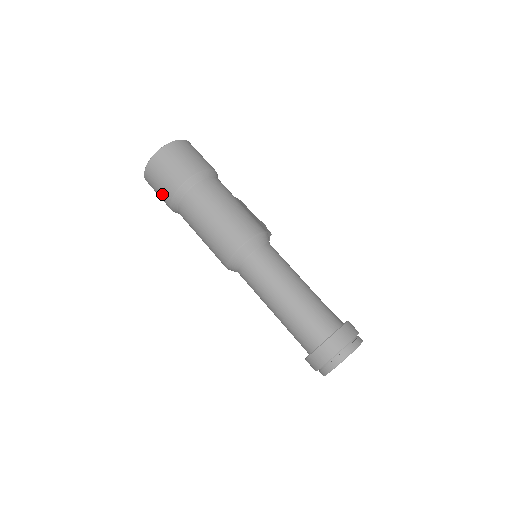
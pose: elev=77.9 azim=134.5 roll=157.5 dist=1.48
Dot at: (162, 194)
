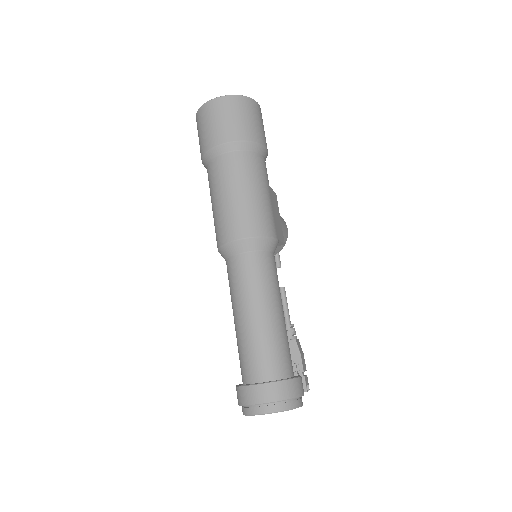
Dot at: (201, 142)
